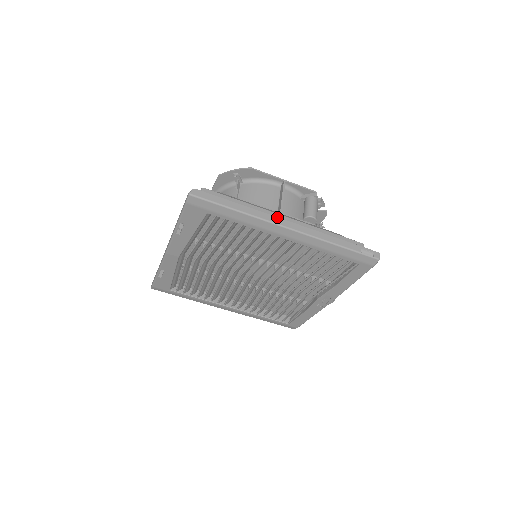
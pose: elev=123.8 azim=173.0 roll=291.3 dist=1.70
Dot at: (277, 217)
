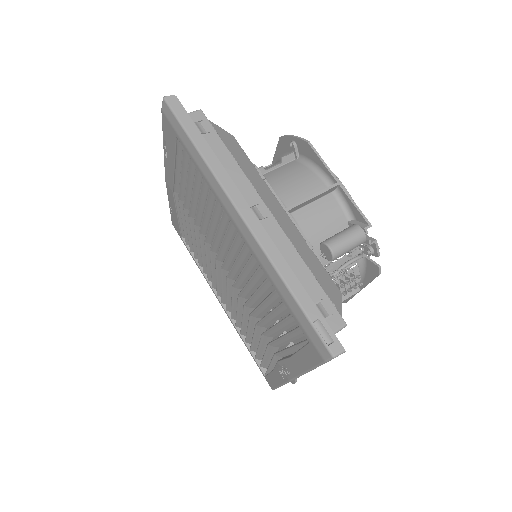
Dot at: (239, 191)
